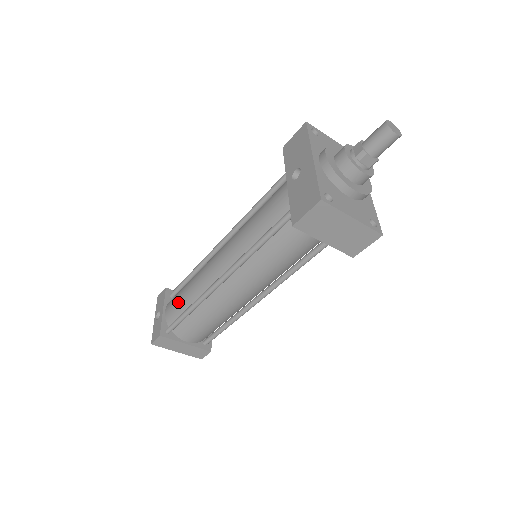
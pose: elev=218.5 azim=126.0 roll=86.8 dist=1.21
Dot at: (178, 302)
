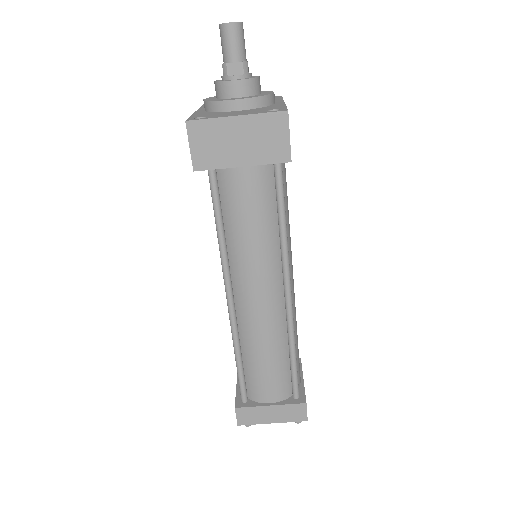
Dot at: occluded
